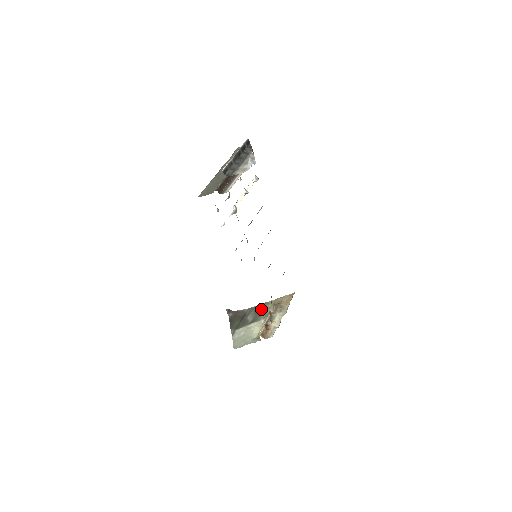
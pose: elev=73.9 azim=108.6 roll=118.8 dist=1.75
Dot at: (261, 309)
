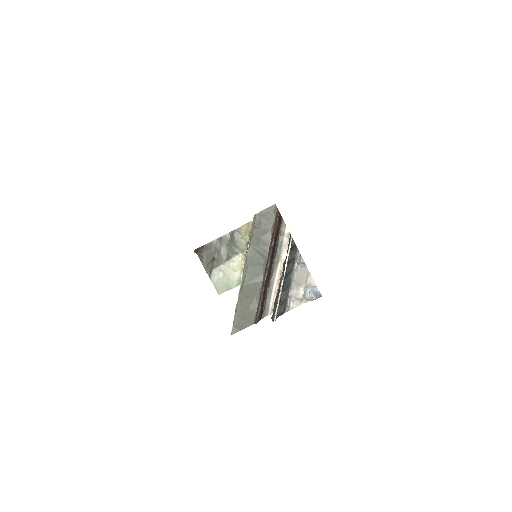
Dot at: (234, 240)
